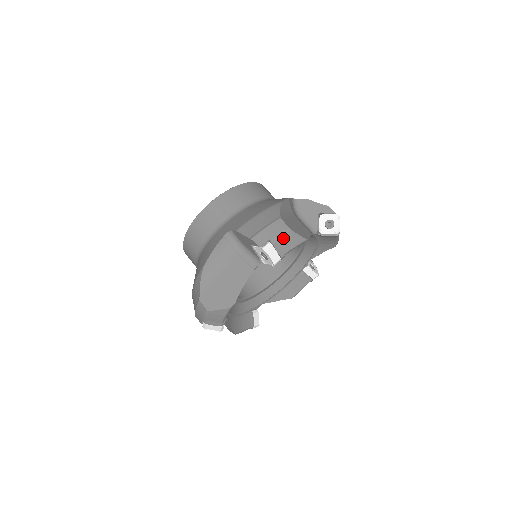
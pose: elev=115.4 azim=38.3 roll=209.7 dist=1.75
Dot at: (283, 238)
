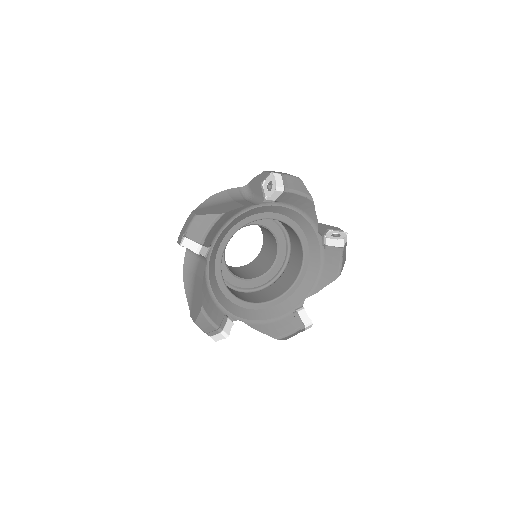
Dot at: (292, 178)
